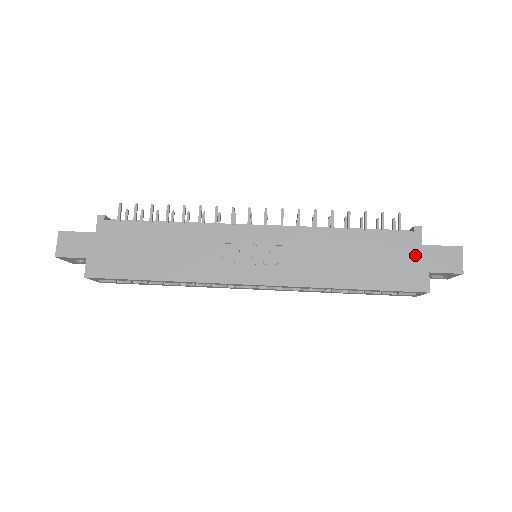
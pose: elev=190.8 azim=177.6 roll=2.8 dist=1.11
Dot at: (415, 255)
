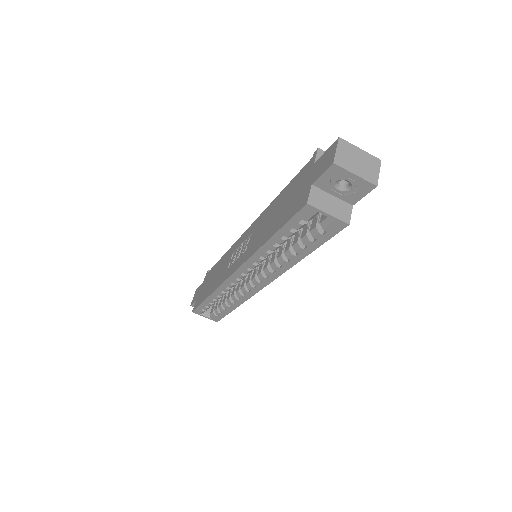
Dot at: (307, 177)
